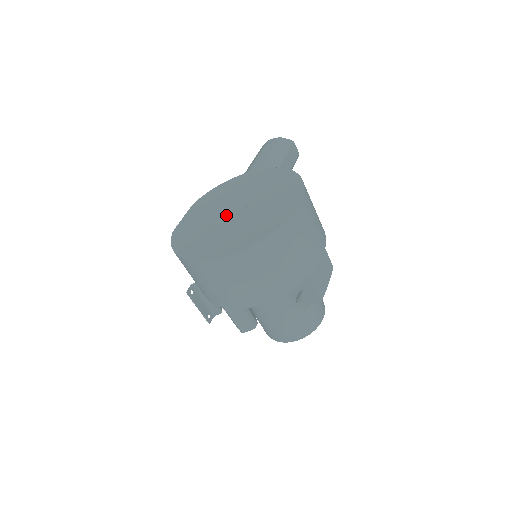
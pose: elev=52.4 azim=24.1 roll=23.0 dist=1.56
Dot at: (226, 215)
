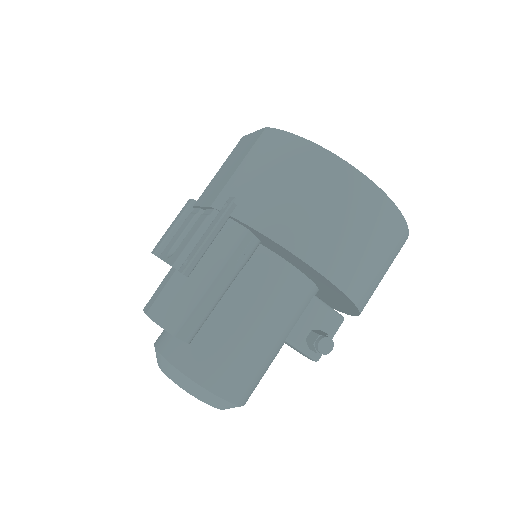
Dot at: occluded
